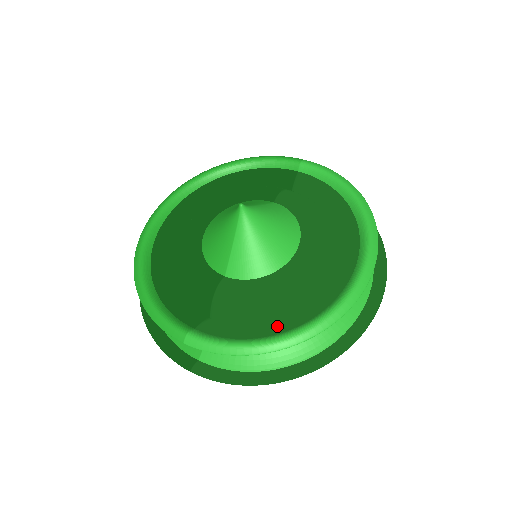
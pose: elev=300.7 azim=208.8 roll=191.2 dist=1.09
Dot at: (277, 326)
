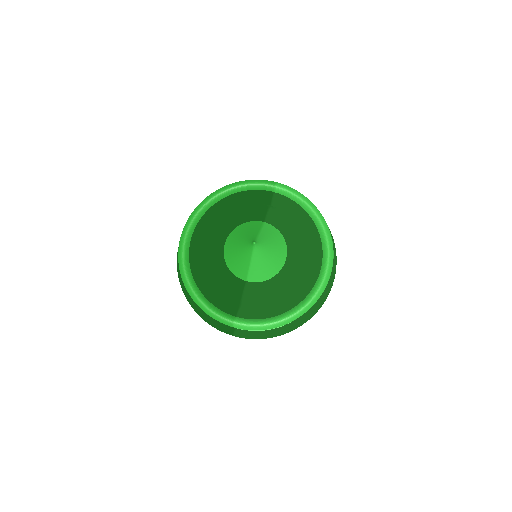
Dot at: (283, 307)
